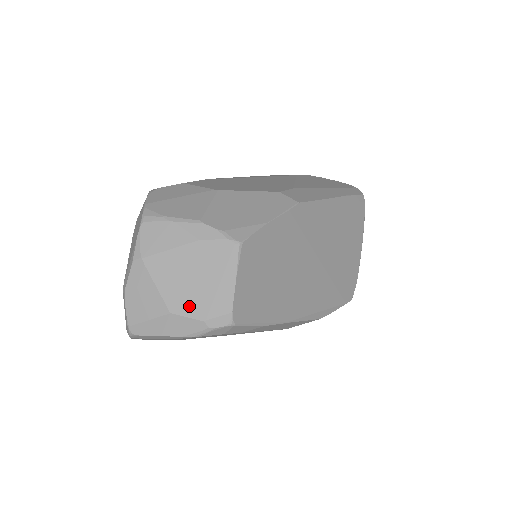
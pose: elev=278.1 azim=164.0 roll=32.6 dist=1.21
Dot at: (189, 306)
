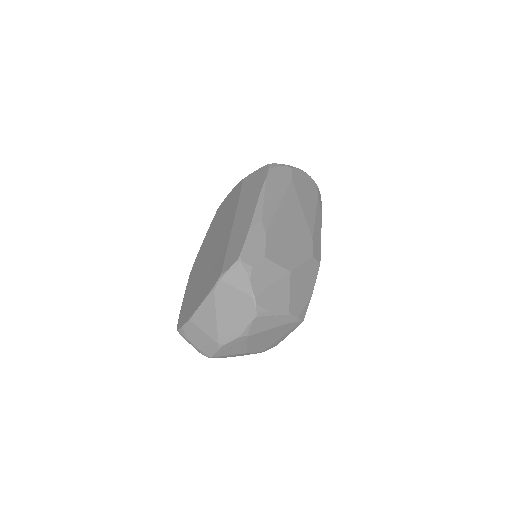
Dot at: (259, 349)
